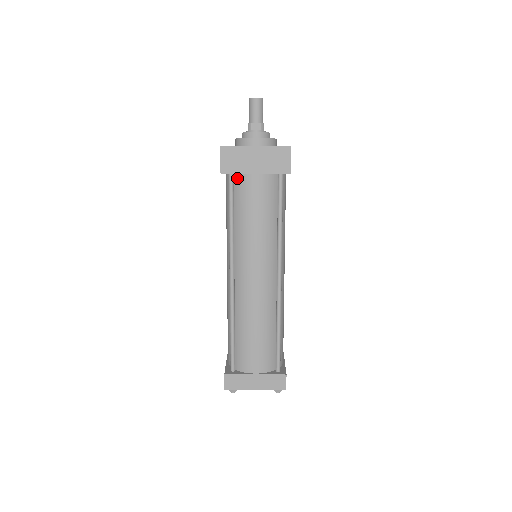
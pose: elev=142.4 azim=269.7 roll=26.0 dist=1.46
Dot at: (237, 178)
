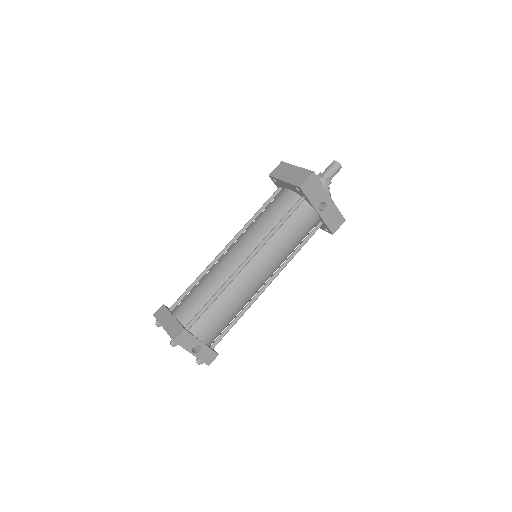
Dot at: occluded
